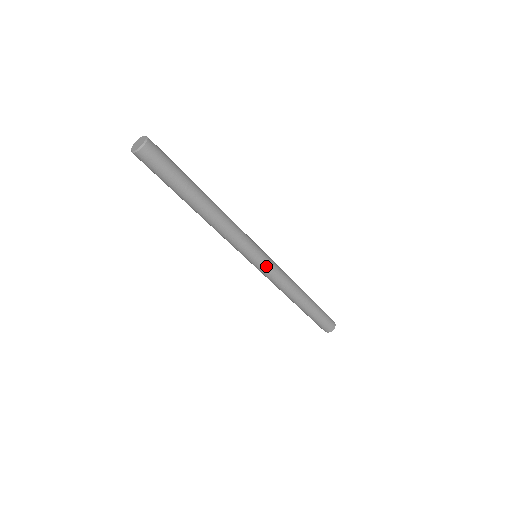
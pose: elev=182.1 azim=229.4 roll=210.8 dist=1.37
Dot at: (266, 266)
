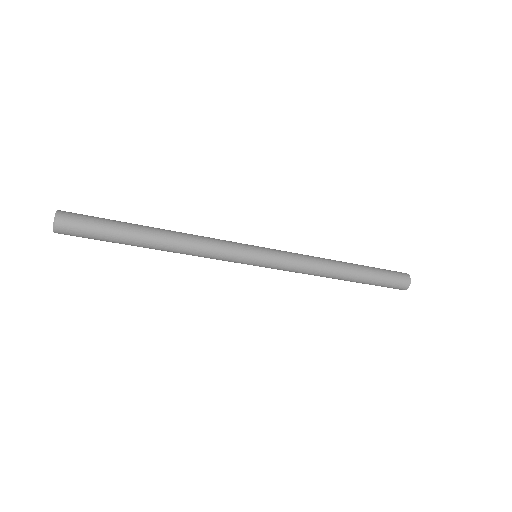
Dot at: (272, 260)
